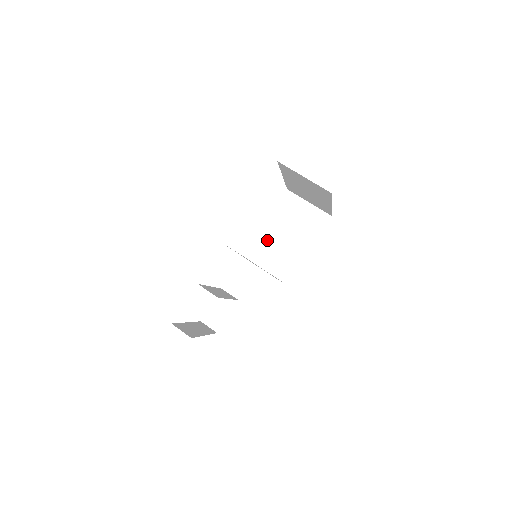
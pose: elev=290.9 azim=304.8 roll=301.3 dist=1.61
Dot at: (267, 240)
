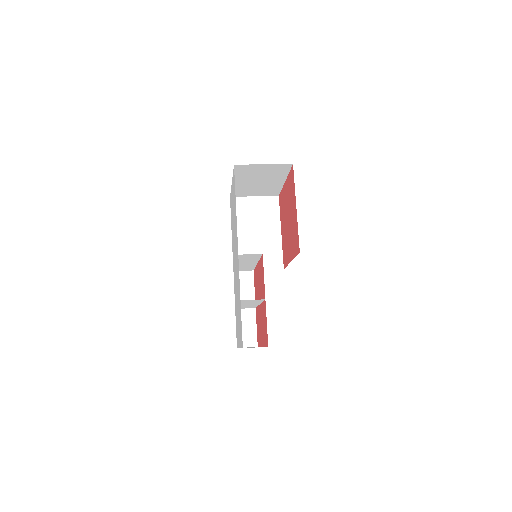
Dot at: (243, 246)
